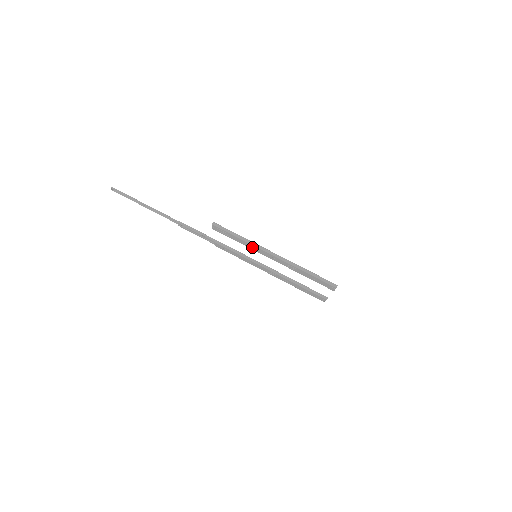
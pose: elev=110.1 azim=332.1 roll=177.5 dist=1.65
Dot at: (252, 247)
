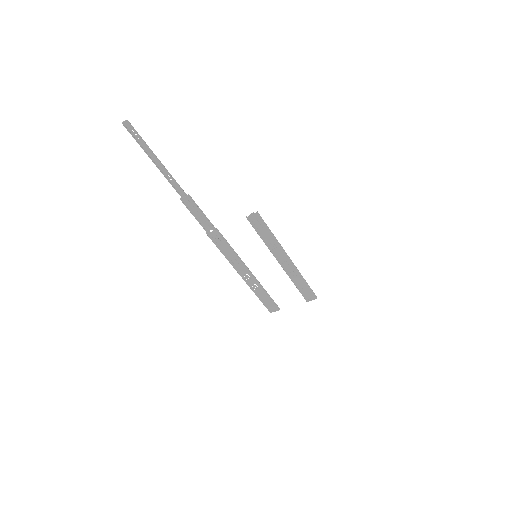
Dot at: (273, 246)
